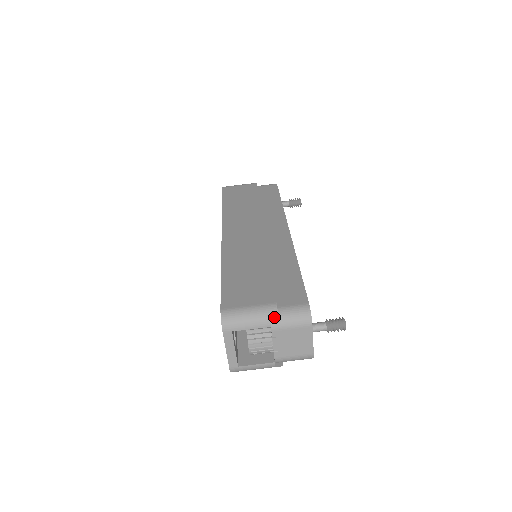
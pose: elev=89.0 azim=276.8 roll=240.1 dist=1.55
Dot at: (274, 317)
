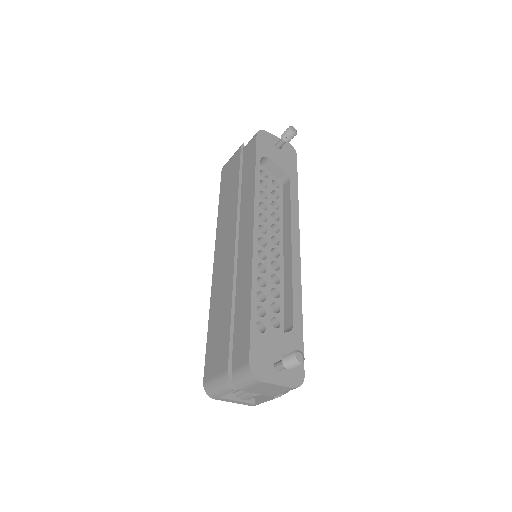
Dot at: (233, 382)
